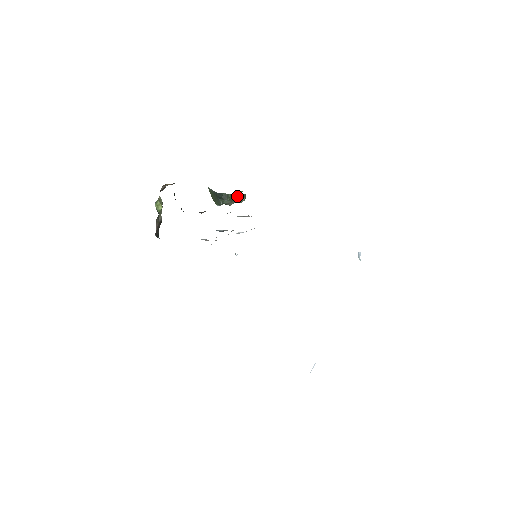
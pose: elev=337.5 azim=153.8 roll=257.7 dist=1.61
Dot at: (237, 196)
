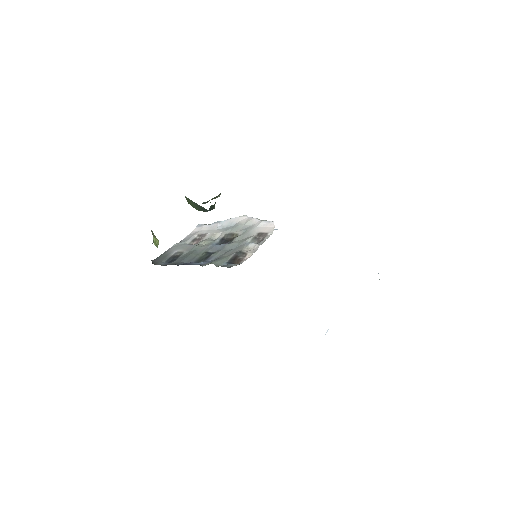
Dot at: occluded
